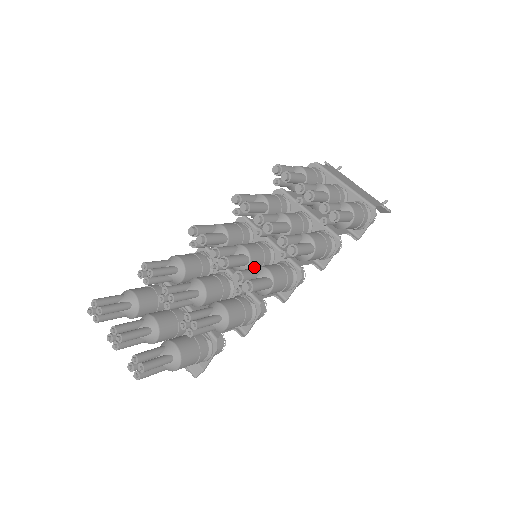
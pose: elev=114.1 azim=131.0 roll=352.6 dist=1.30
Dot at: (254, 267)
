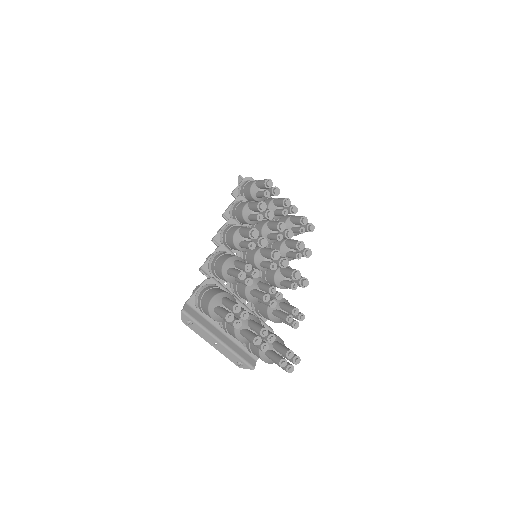
Dot at: occluded
